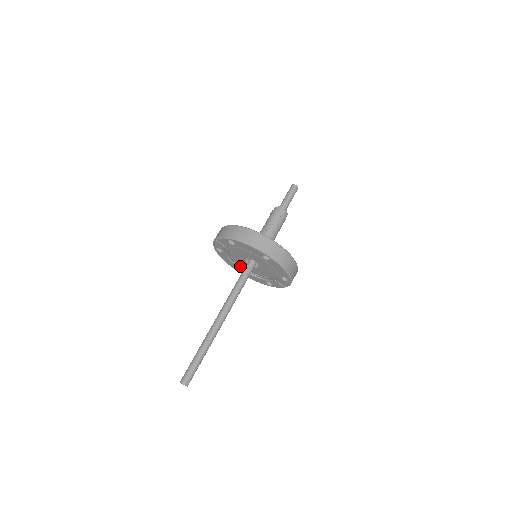
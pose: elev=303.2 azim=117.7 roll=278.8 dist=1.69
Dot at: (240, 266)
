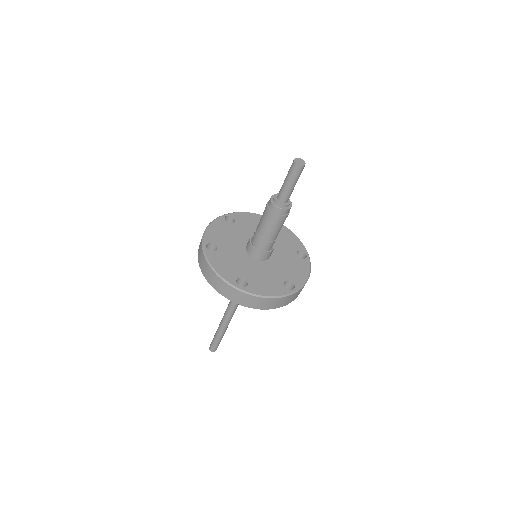
Dot at: occluded
